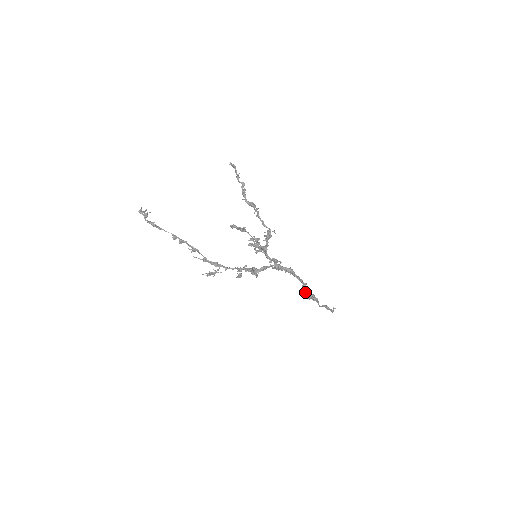
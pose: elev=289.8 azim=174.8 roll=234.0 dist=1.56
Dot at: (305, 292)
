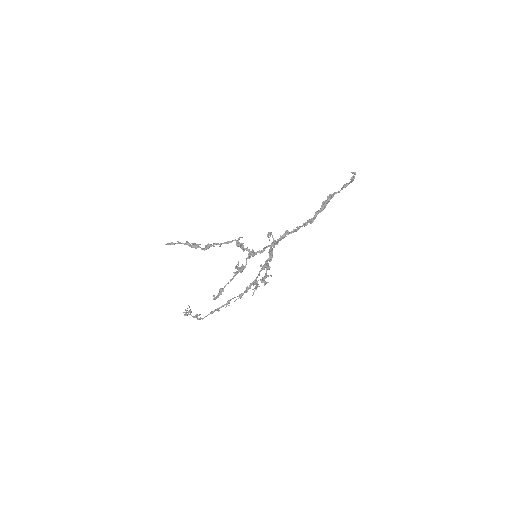
Dot at: (312, 222)
